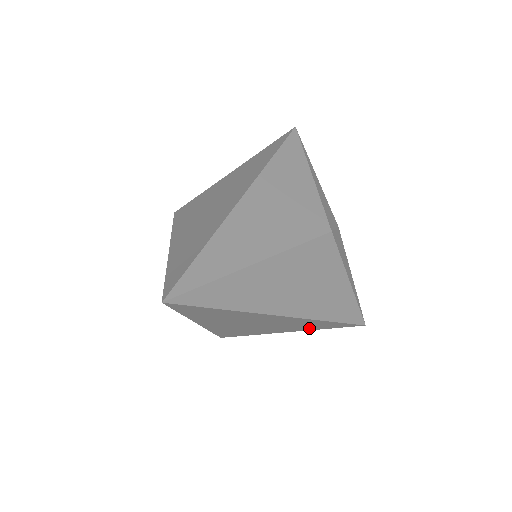
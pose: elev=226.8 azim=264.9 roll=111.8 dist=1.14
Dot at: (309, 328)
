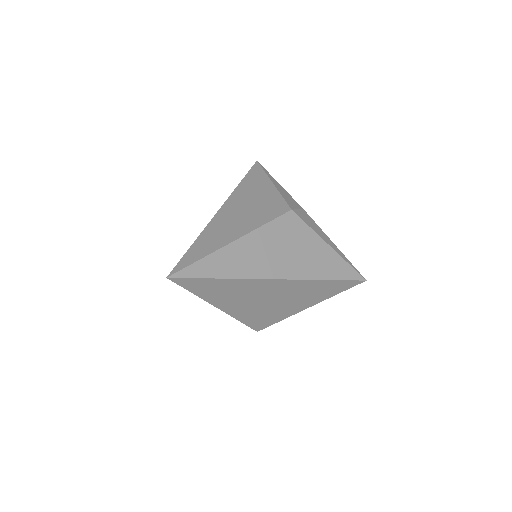
Dot at: (319, 297)
